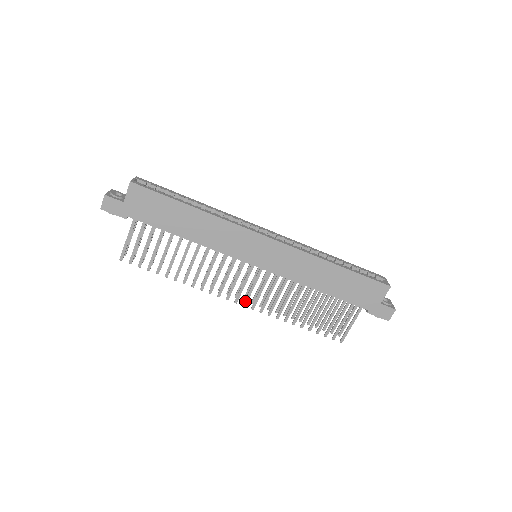
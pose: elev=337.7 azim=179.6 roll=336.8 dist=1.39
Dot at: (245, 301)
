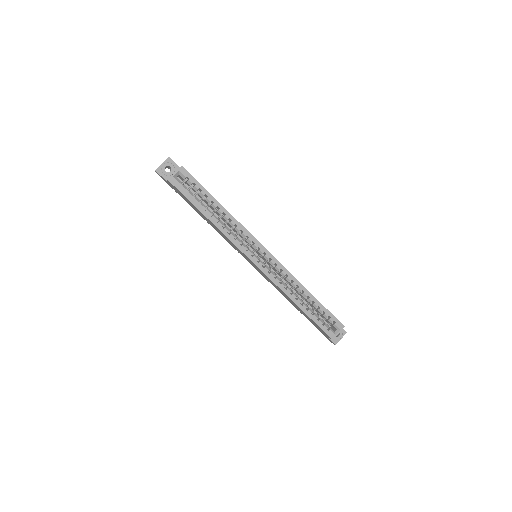
Dot at: occluded
